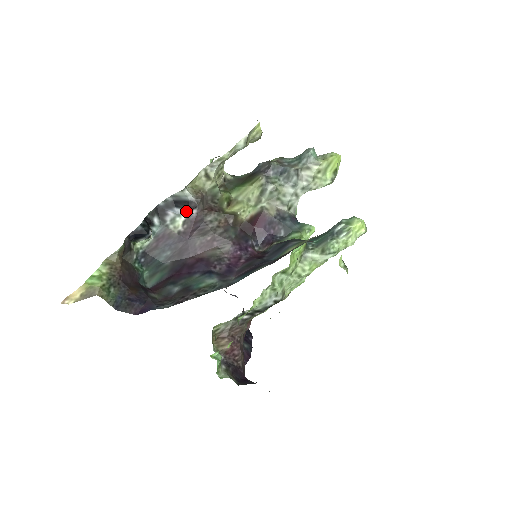
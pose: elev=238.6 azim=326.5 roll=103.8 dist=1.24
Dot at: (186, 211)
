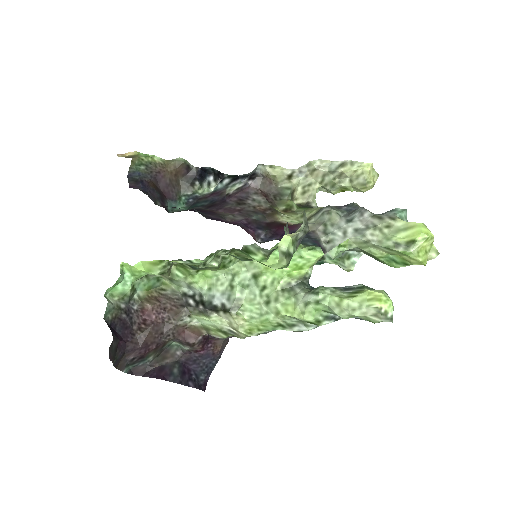
Dot at: (246, 180)
